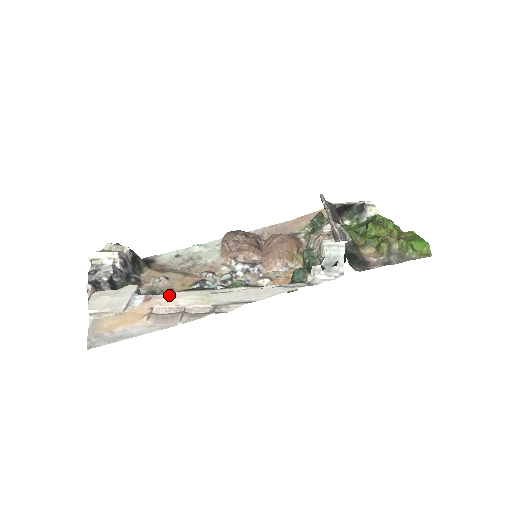
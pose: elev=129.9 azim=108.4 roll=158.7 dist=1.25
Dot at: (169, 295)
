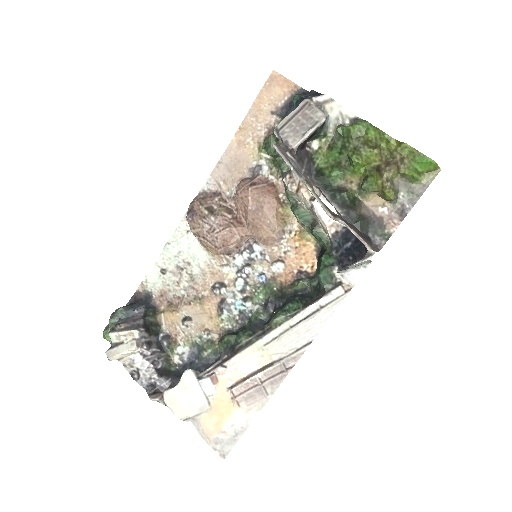
Dot at: (229, 366)
